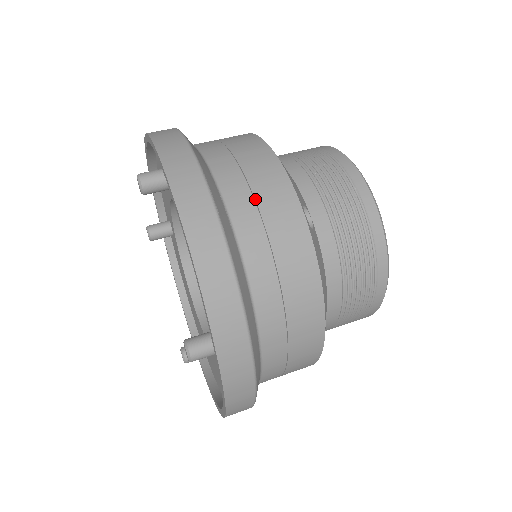
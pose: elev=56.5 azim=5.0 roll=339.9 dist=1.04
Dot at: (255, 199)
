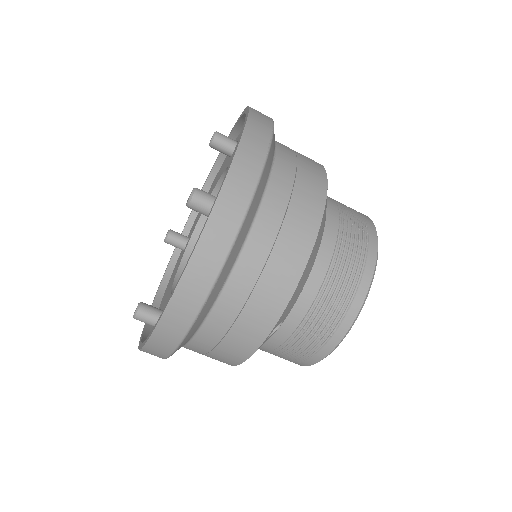
Dot at: (244, 307)
